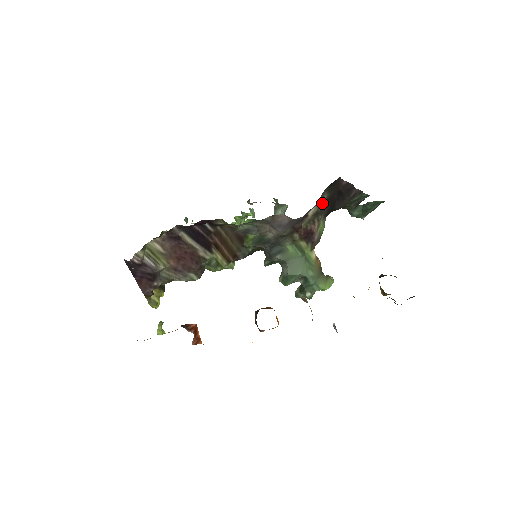
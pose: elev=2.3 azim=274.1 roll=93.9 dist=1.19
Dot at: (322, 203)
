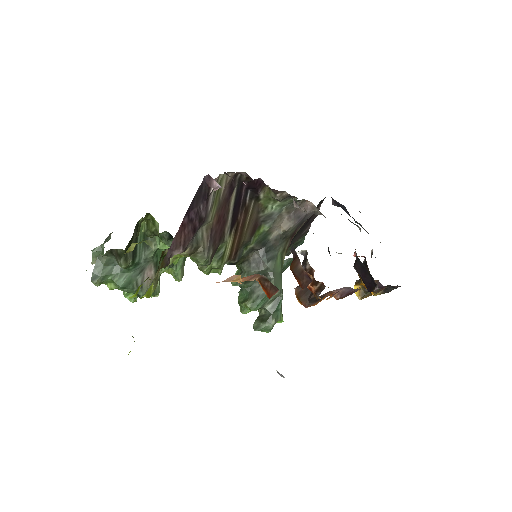
Dot at: occluded
